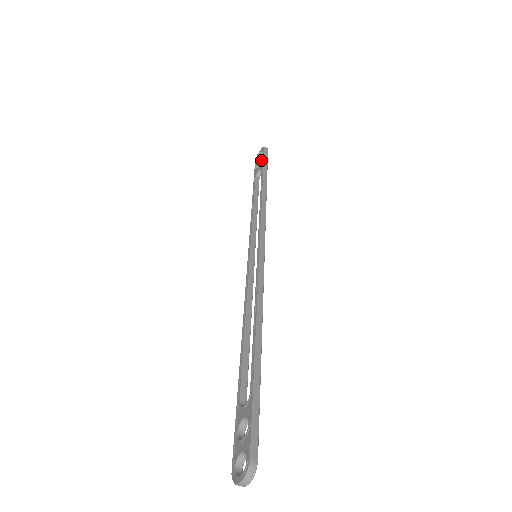
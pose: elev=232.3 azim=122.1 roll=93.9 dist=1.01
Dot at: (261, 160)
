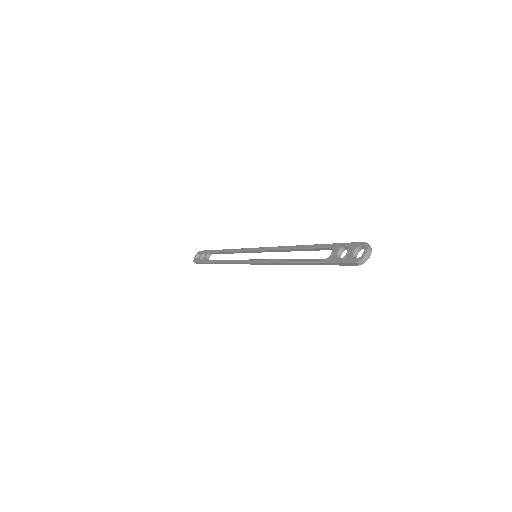
Dot at: (202, 255)
